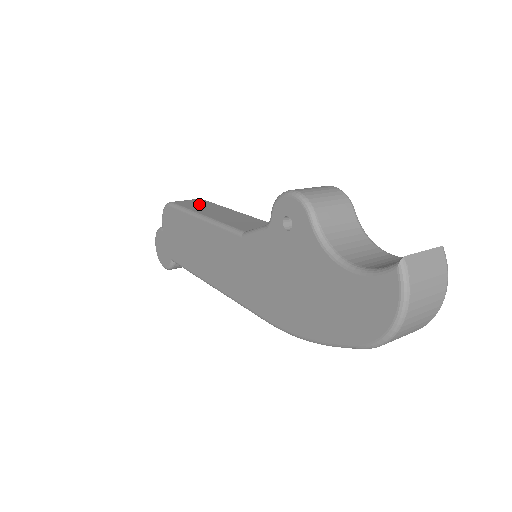
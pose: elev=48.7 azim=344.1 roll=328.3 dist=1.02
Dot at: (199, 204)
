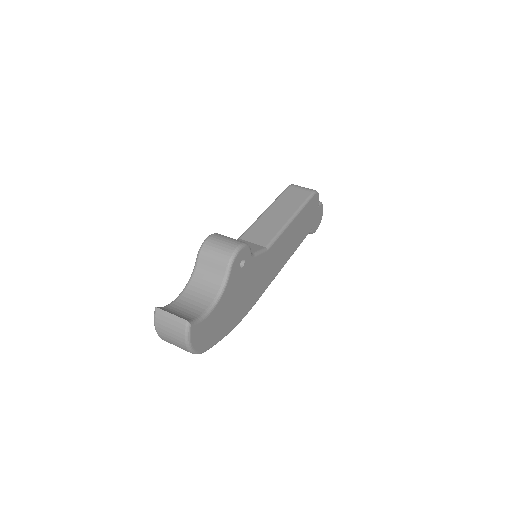
Dot at: (294, 197)
